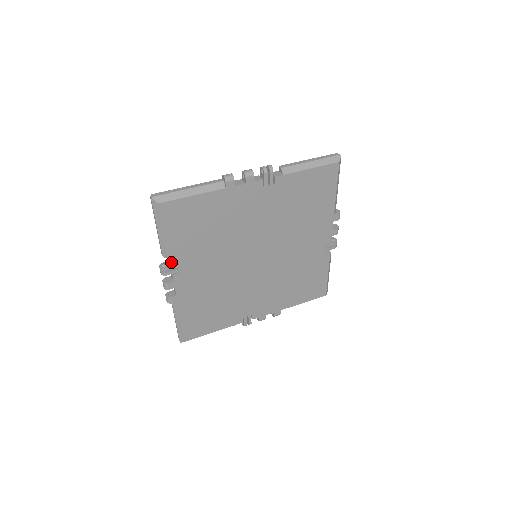
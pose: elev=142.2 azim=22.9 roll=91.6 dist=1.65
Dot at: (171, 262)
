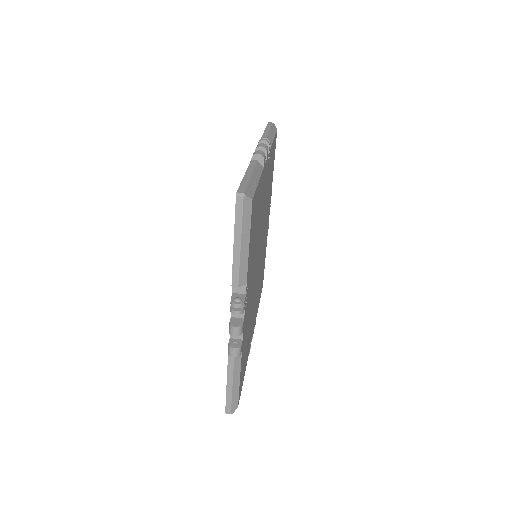
Dot at: (246, 289)
